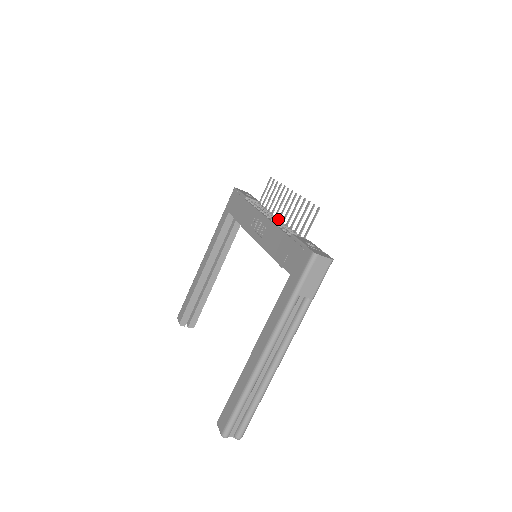
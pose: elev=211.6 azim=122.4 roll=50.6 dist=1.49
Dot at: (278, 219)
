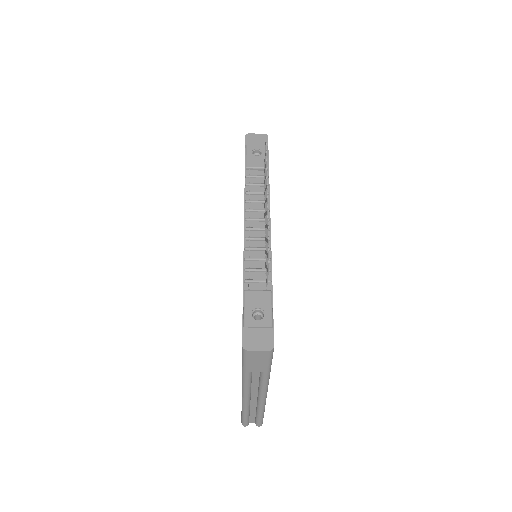
Dot at: (264, 223)
